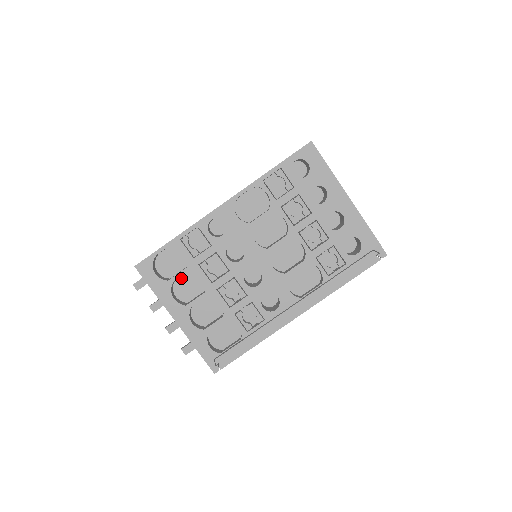
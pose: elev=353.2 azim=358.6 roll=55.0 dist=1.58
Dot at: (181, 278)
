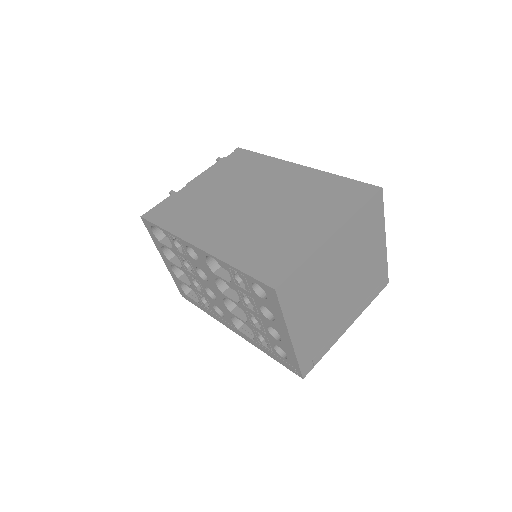
Dot at: occluded
